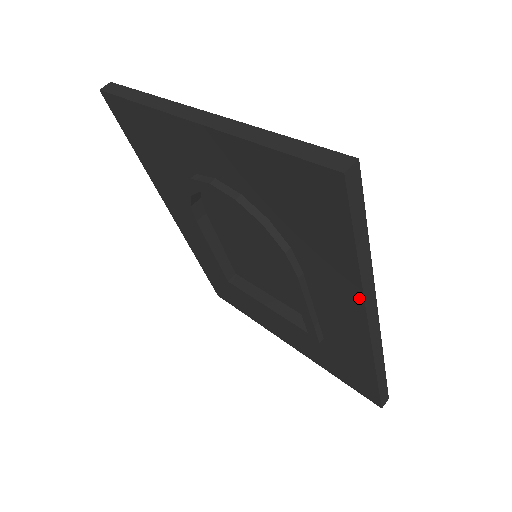
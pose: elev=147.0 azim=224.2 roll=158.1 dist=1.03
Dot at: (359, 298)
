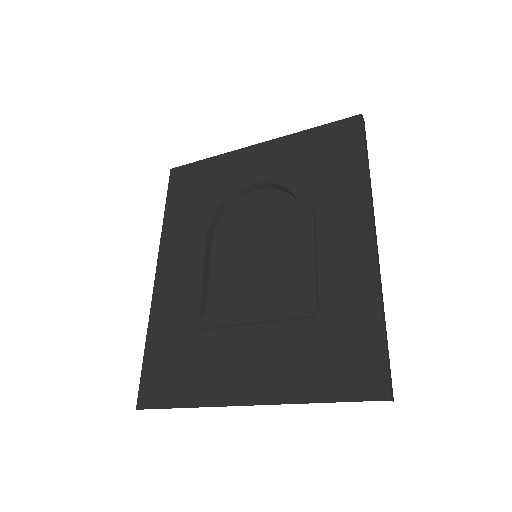
Dot at: (366, 201)
